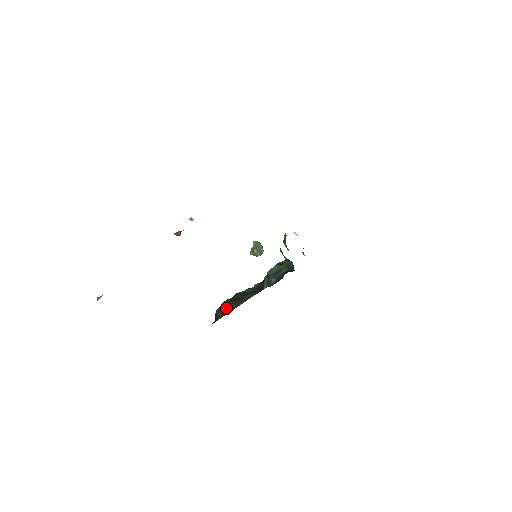
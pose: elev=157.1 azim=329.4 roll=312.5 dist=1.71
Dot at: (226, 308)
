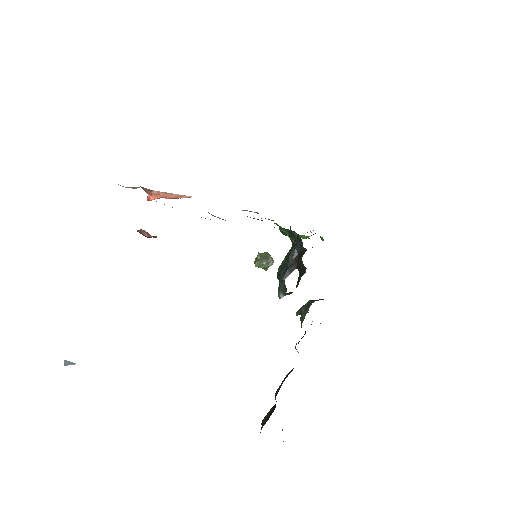
Dot at: (272, 408)
